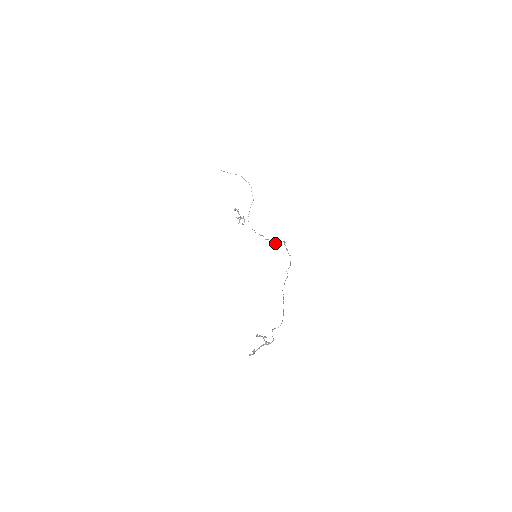
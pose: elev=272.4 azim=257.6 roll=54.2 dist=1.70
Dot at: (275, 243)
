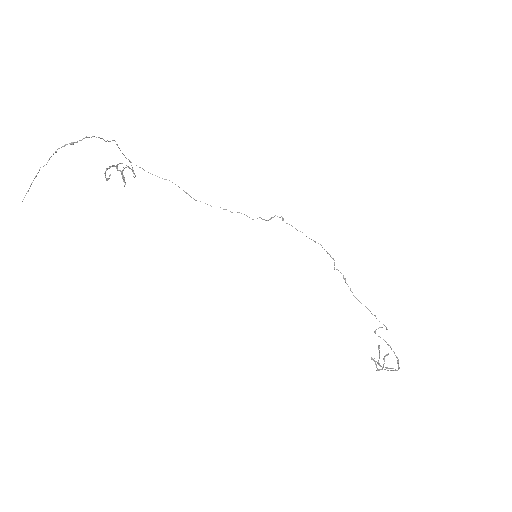
Dot at: occluded
